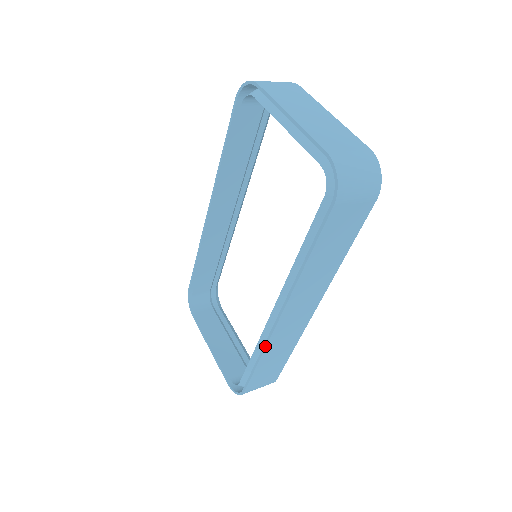
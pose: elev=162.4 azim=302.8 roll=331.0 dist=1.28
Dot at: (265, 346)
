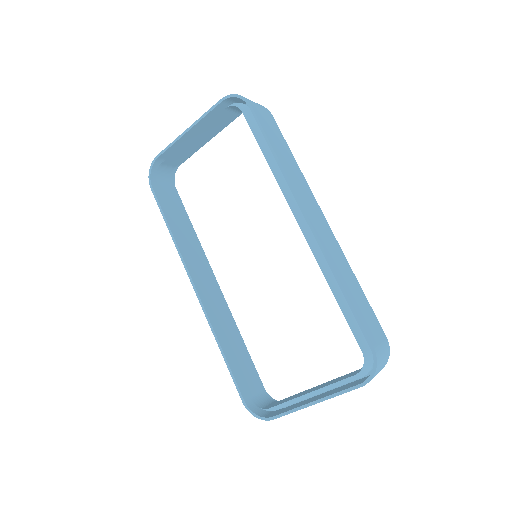
Dot at: (328, 261)
